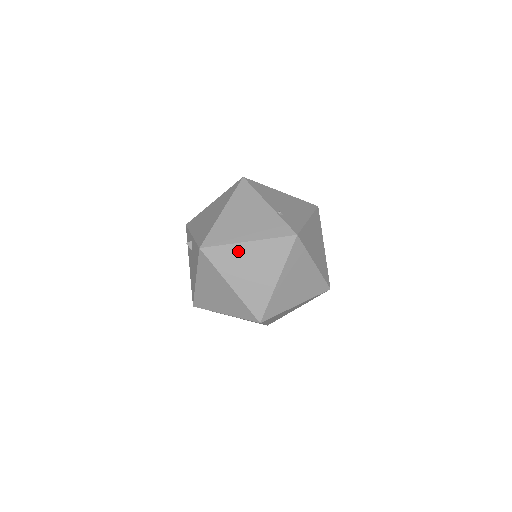
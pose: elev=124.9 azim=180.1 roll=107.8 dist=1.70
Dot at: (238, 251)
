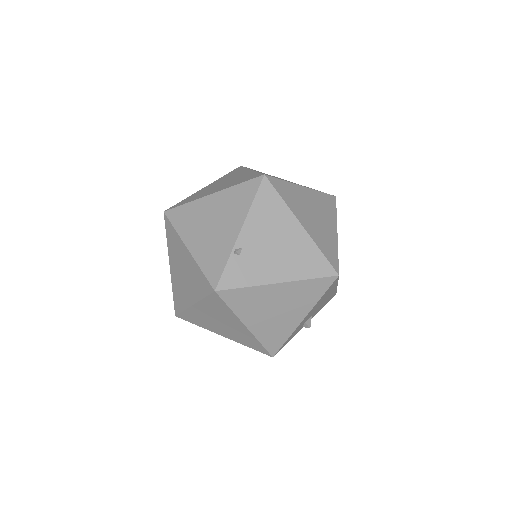
Dot at: (180, 247)
